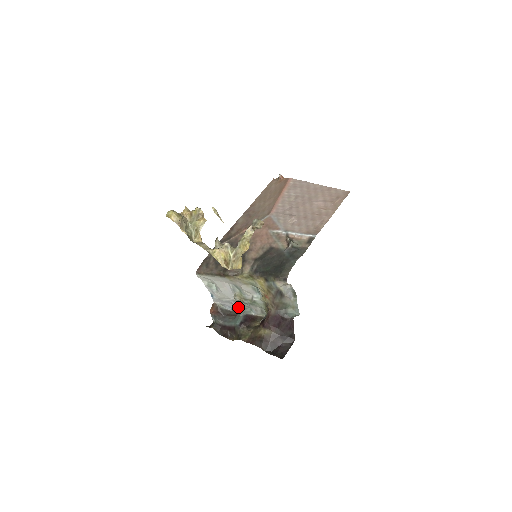
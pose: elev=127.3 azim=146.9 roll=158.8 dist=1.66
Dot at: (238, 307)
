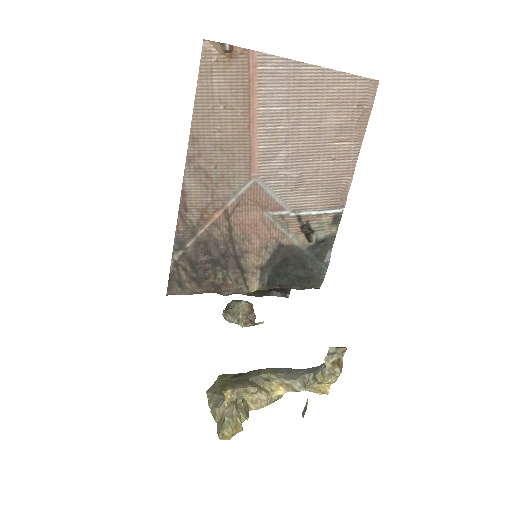
Dot at: occluded
